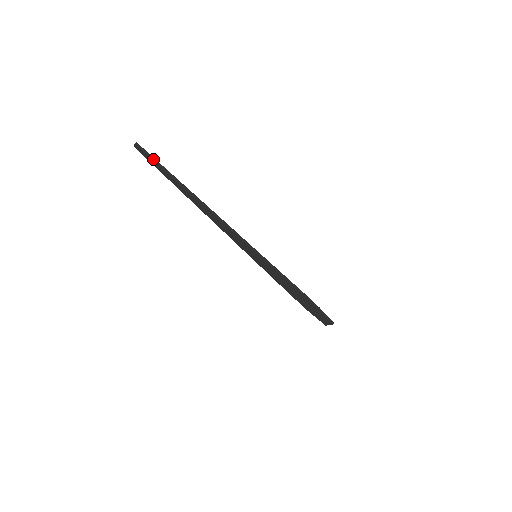
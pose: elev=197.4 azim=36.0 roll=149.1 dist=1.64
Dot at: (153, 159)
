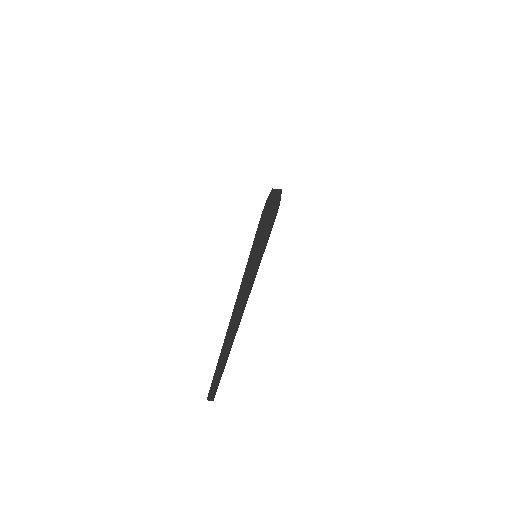
Dot at: occluded
